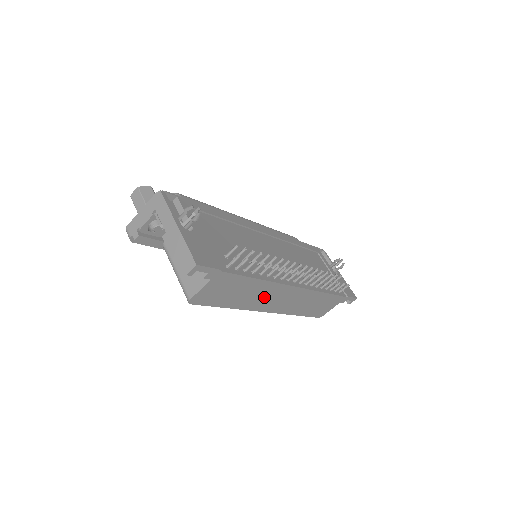
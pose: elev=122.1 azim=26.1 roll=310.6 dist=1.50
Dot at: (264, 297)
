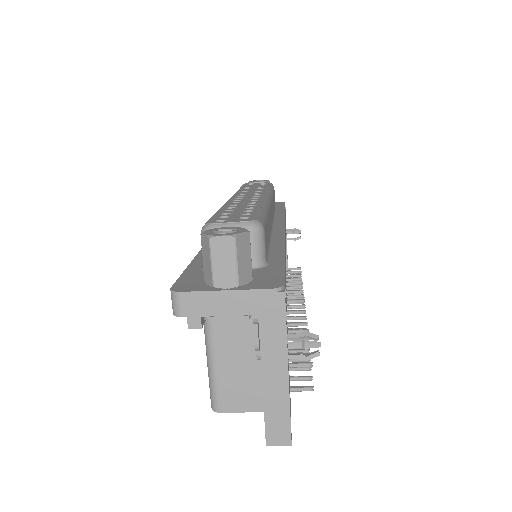
Dot at: occluded
